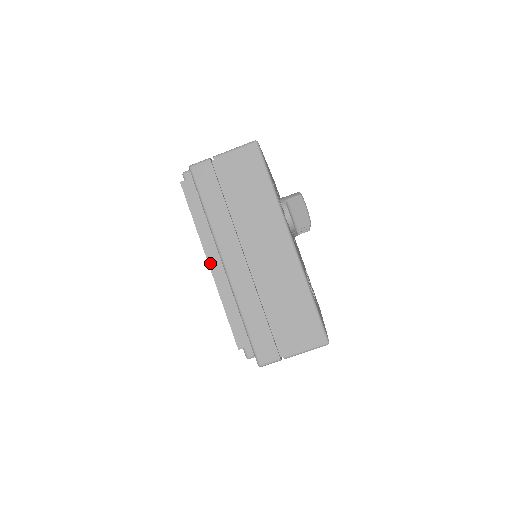
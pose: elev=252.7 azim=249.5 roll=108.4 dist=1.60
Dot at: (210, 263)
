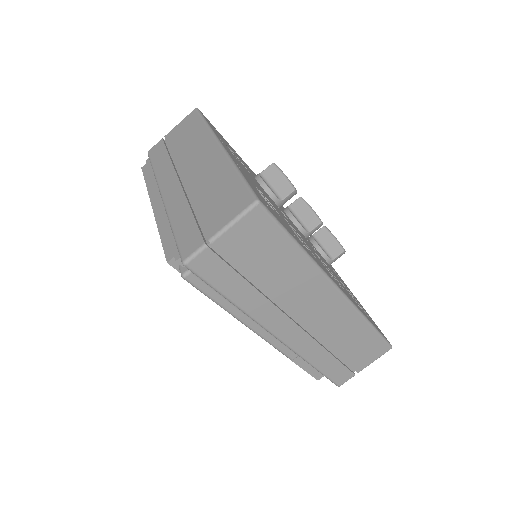
Dot at: (153, 205)
